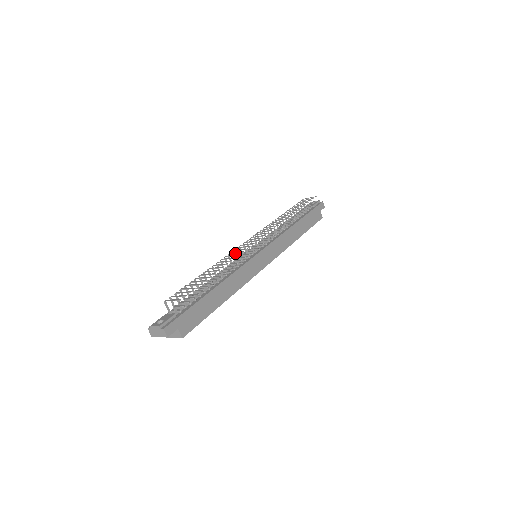
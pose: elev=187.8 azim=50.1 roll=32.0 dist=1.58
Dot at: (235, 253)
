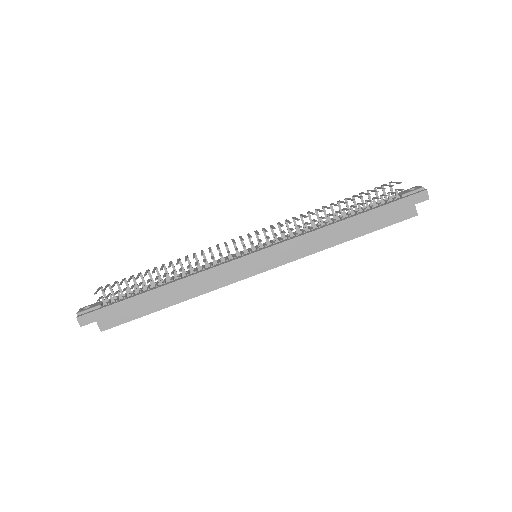
Dot at: (209, 250)
